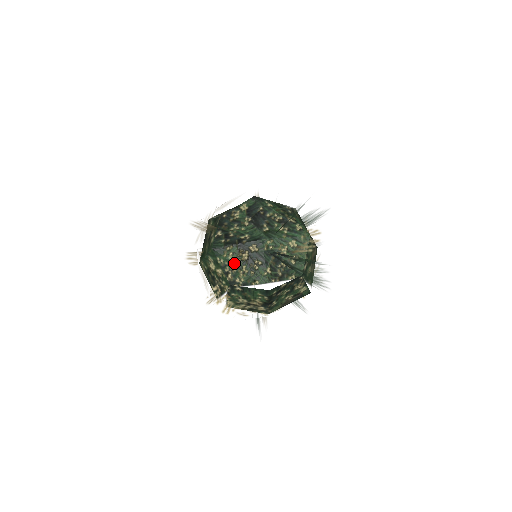
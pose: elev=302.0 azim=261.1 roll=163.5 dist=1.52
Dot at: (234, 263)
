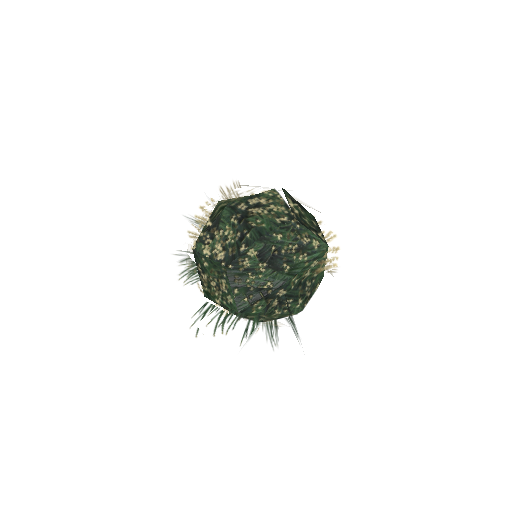
Dot at: (270, 319)
